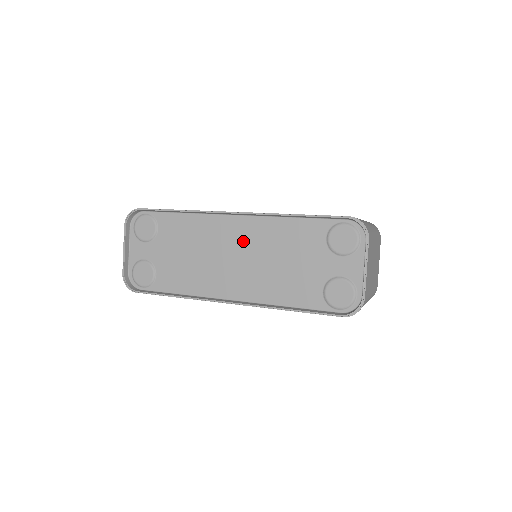
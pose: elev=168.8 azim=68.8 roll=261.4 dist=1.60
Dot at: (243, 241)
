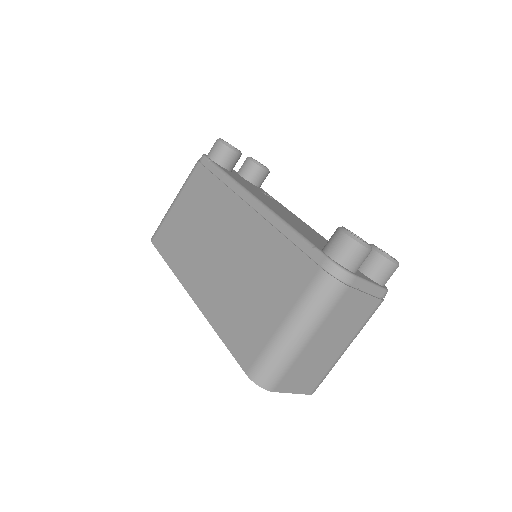
Dot at: occluded
